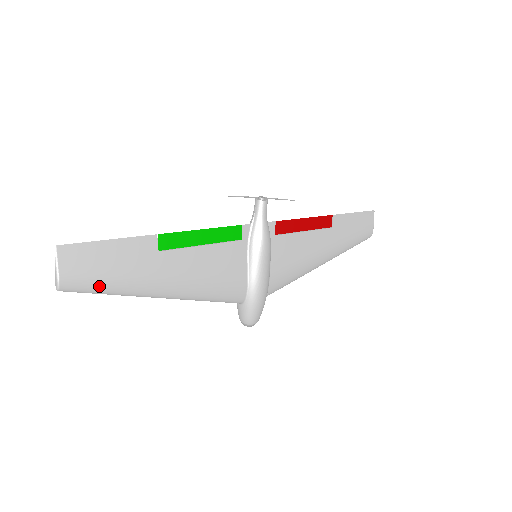
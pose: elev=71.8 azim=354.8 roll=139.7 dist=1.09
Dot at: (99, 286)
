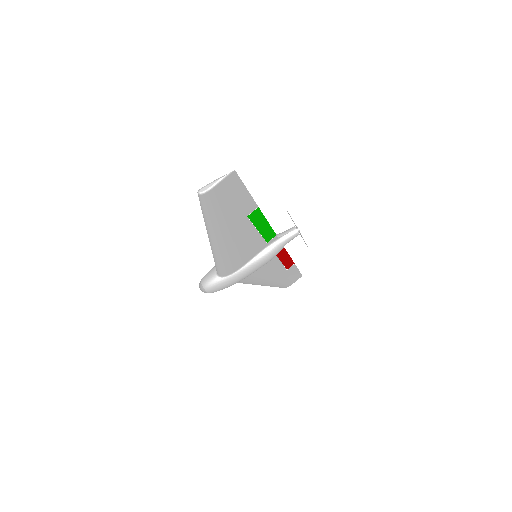
Dot at: (212, 211)
